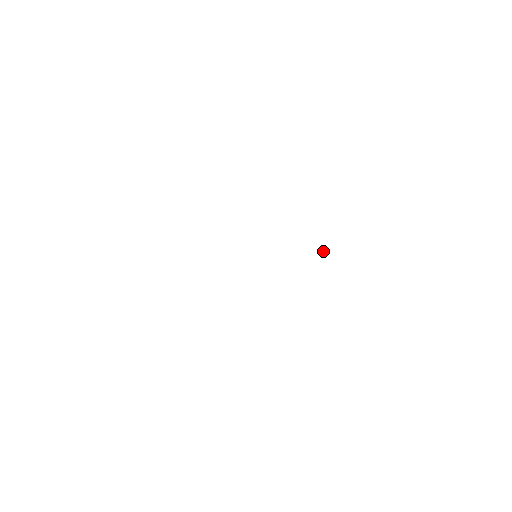
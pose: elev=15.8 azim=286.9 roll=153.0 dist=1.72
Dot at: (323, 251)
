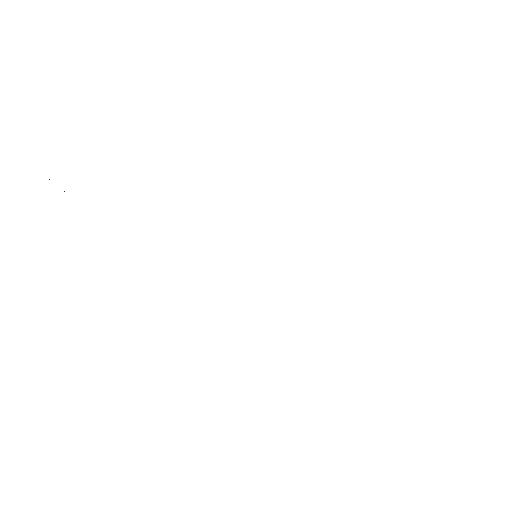
Dot at: occluded
